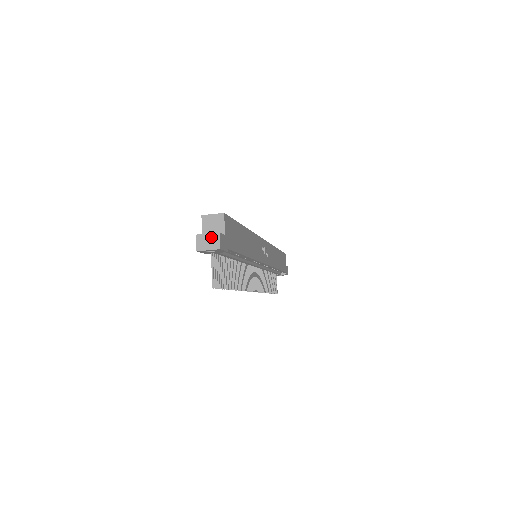
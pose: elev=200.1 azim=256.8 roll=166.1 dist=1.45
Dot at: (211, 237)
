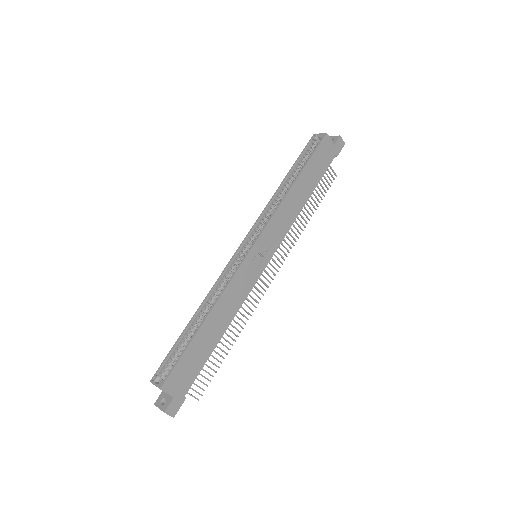
Dot at: occluded
